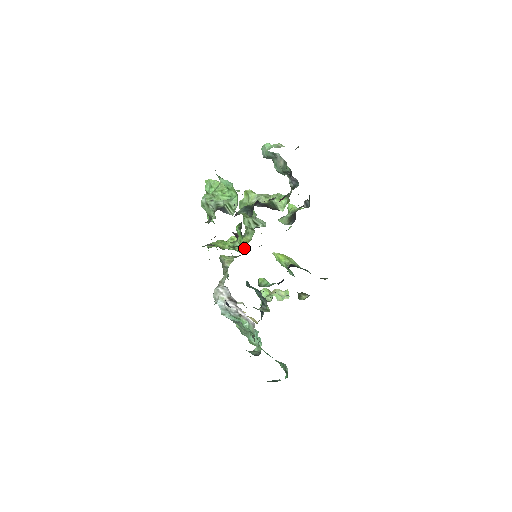
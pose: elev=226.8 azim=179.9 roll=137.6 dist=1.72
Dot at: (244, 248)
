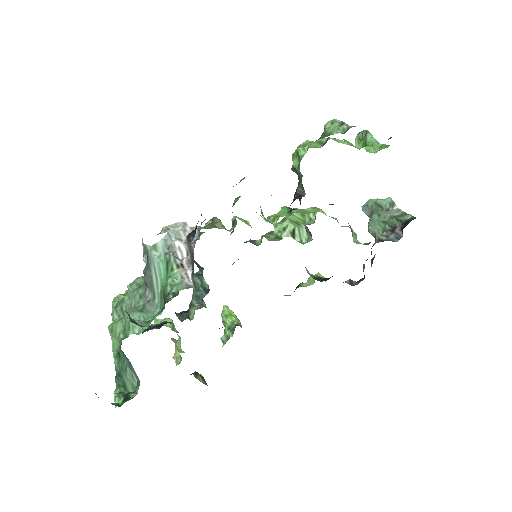
Dot at: occluded
